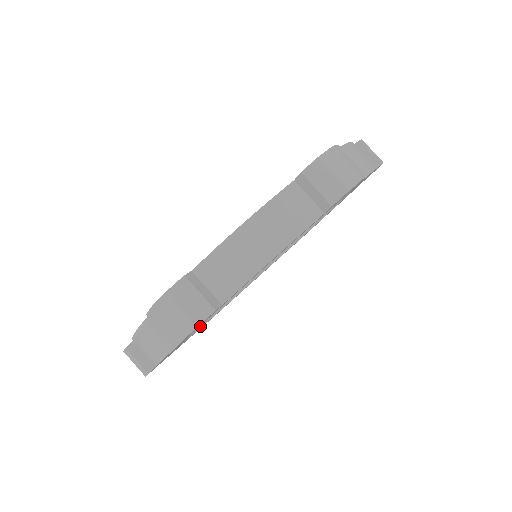
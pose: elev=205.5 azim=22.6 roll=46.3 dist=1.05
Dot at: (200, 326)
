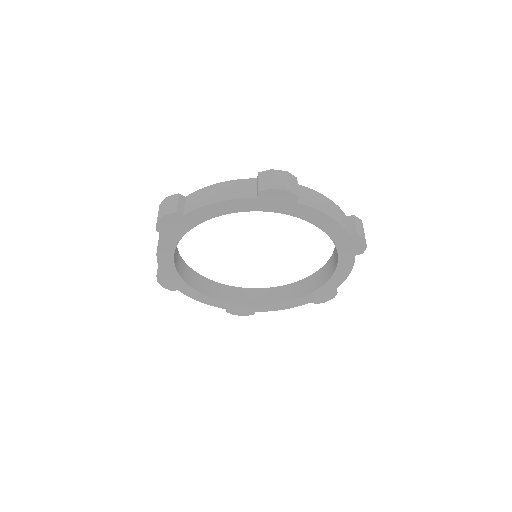
Dot at: (213, 297)
